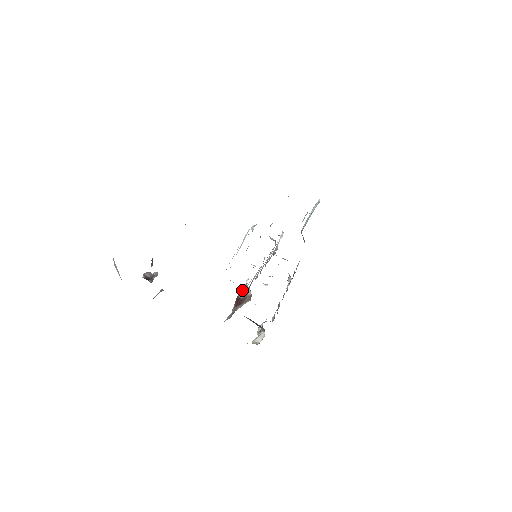
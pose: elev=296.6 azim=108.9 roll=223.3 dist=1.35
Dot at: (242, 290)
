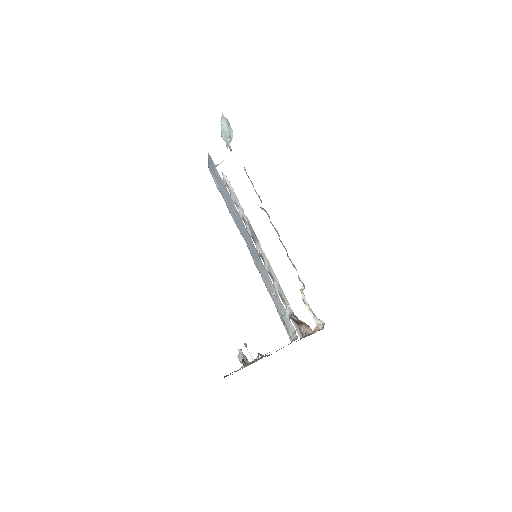
Dot at: (293, 316)
